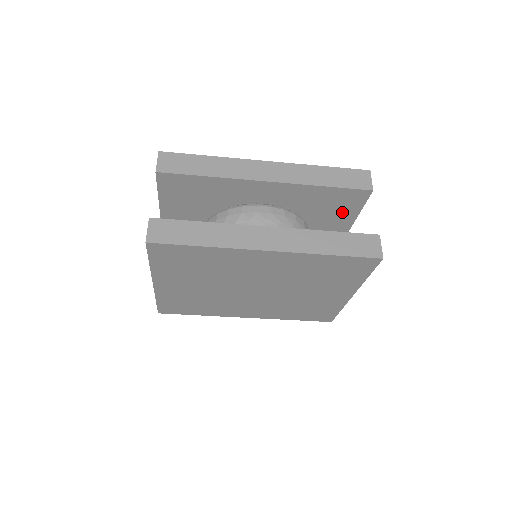
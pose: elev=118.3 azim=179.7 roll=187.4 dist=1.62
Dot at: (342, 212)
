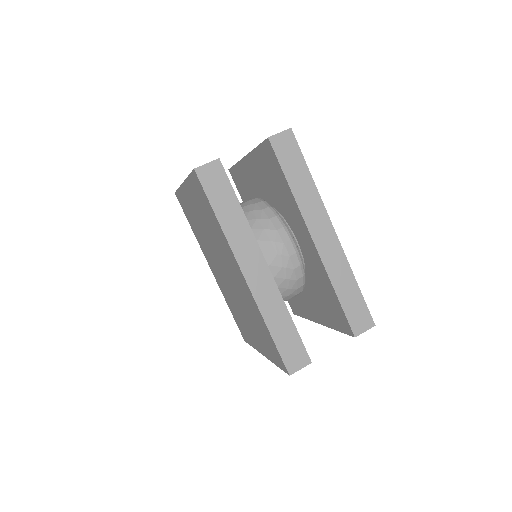
Dot at: (330, 315)
